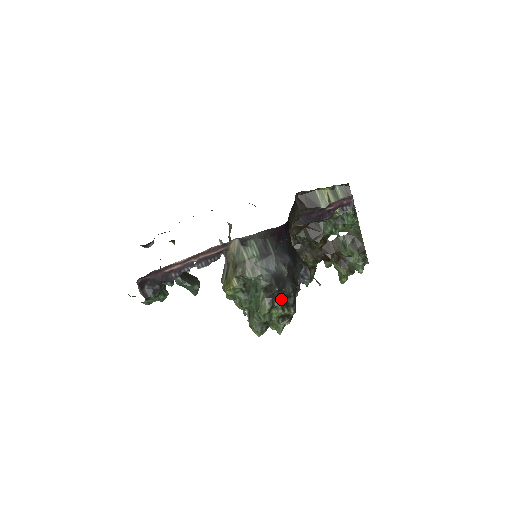
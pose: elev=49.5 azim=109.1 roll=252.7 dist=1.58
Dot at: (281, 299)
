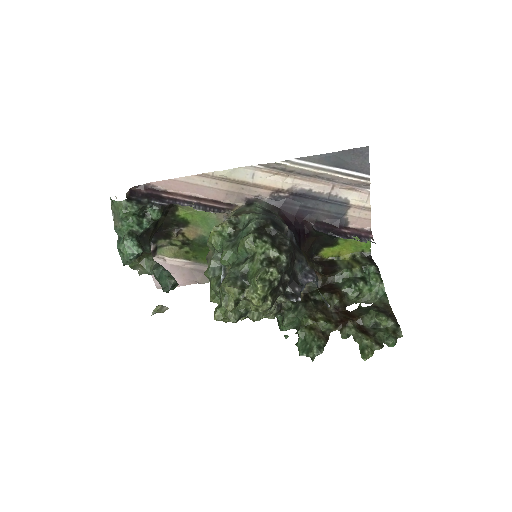
Dot at: (273, 241)
